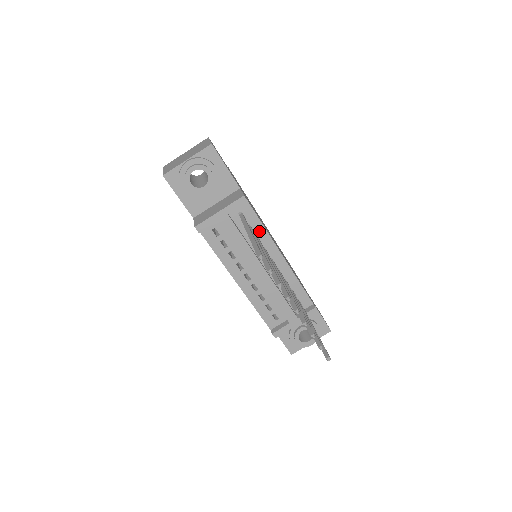
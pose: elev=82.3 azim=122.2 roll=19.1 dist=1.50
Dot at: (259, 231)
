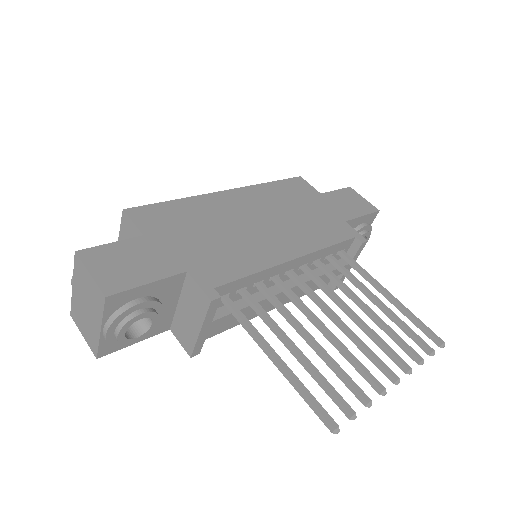
Dot at: (253, 280)
